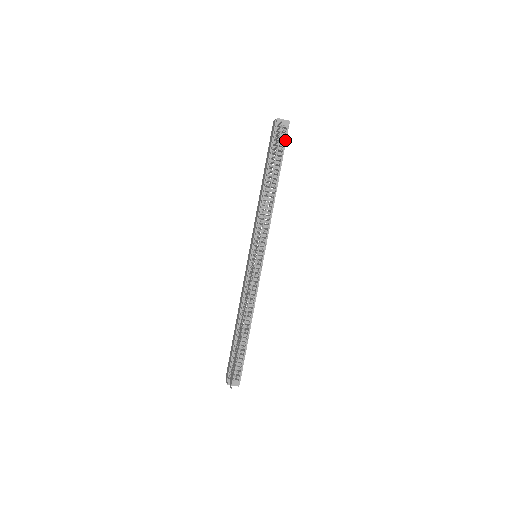
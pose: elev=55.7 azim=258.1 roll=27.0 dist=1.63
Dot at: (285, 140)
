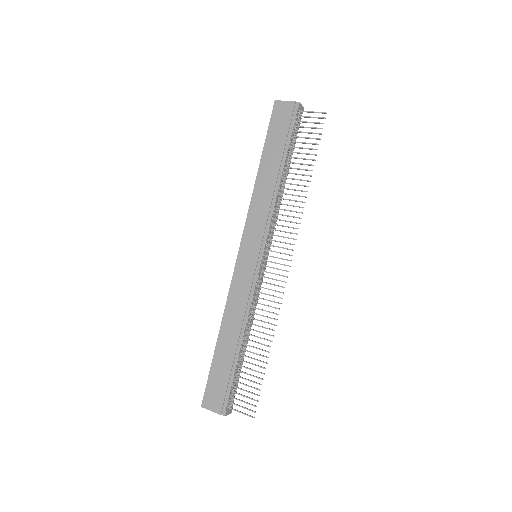
Dot at: occluded
